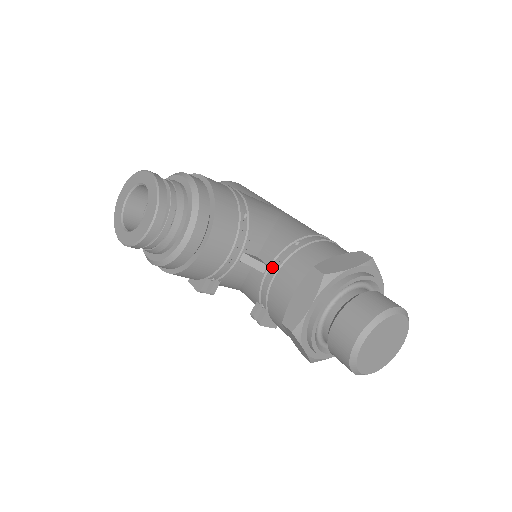
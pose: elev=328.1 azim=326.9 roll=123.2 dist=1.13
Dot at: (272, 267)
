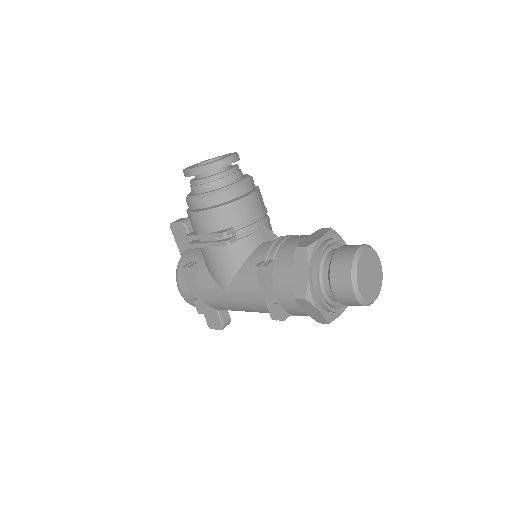
Dot at: occluded
